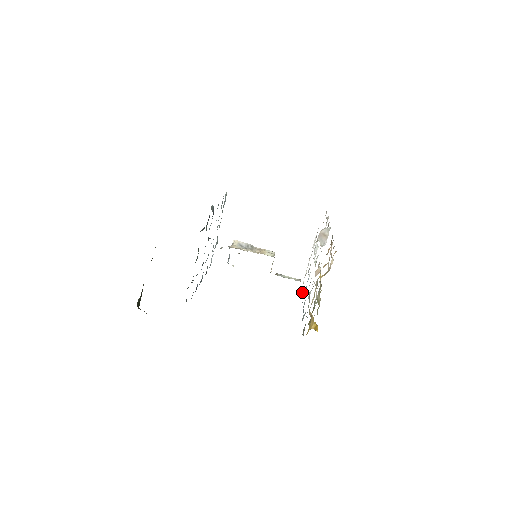
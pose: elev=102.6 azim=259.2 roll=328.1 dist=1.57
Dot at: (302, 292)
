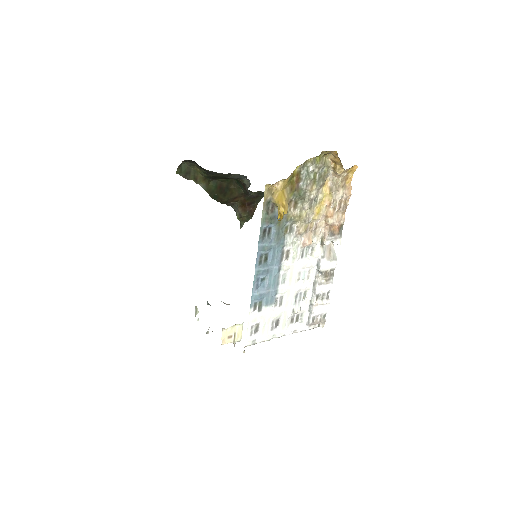
Dot at: (252, 313)
